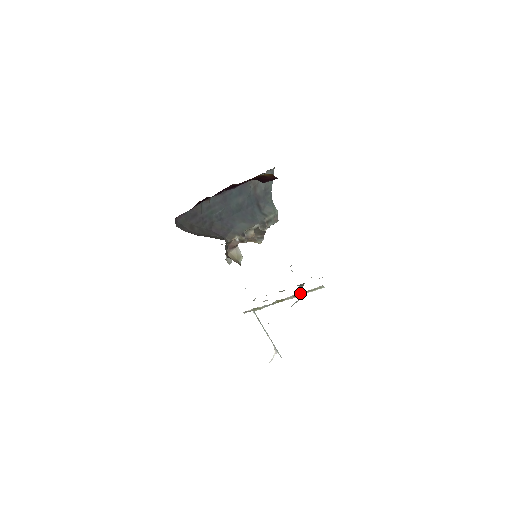
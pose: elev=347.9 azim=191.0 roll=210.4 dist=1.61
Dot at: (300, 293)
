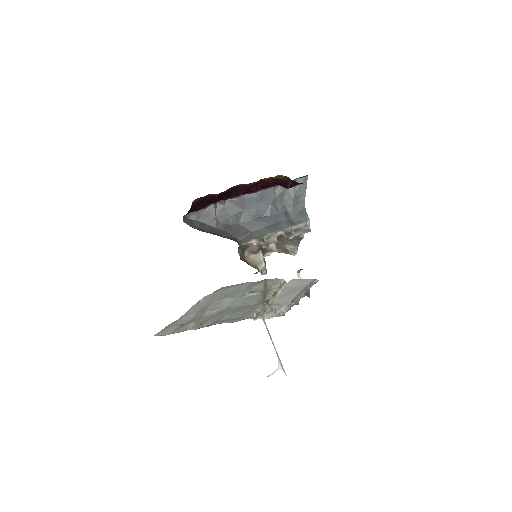
Dot at: (275, 291)
